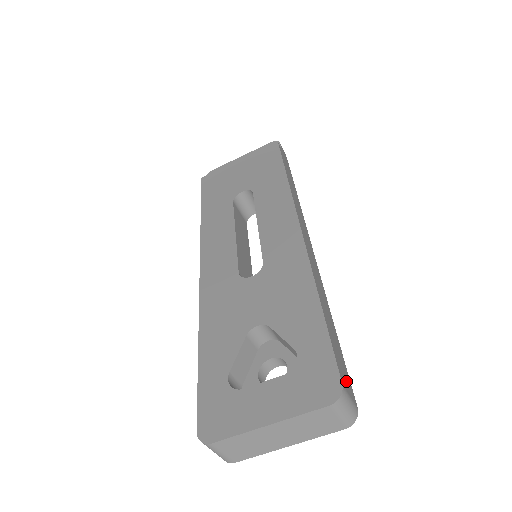
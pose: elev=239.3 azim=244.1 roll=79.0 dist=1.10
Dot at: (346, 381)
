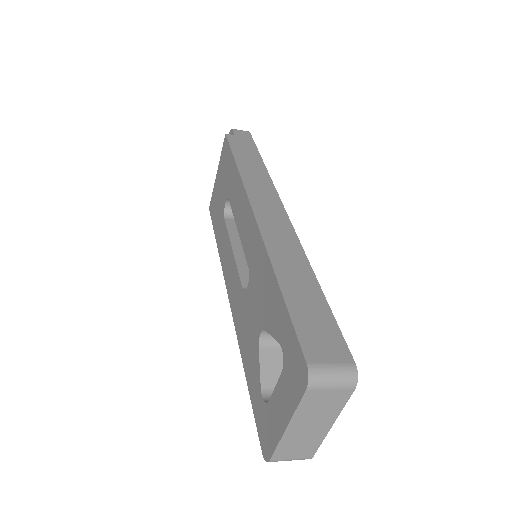
Dot at: (326, 348)
